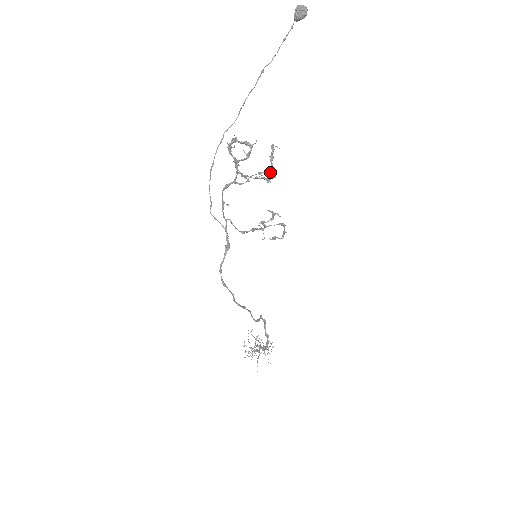
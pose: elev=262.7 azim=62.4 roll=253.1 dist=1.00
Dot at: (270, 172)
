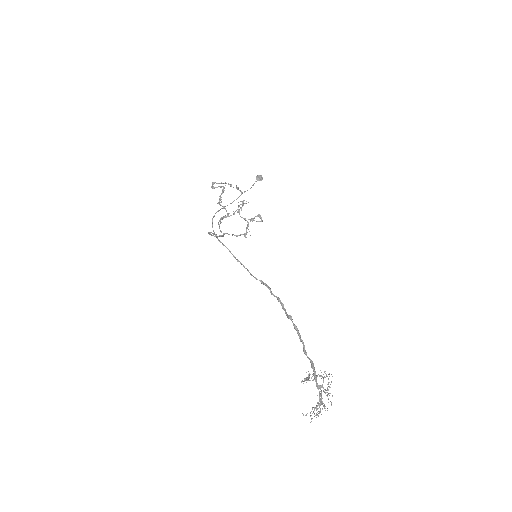
Dot at: (245, 203)
